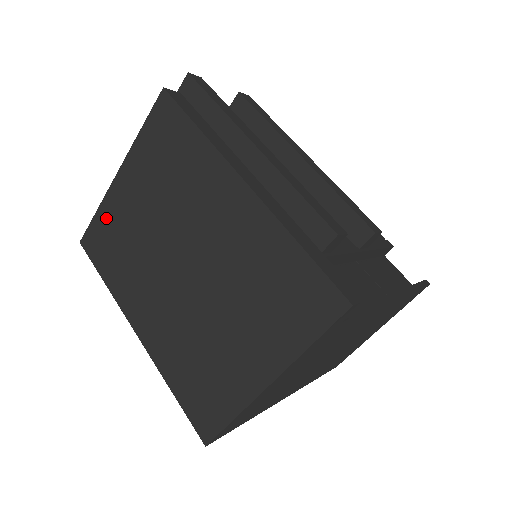
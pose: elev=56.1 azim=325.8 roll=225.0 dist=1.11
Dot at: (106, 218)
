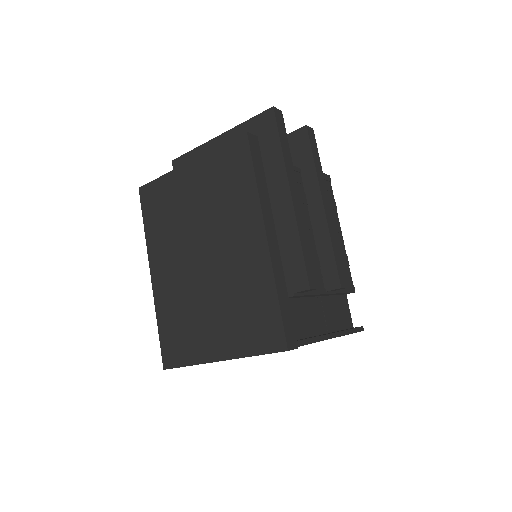
Dot at: (165, 187)
